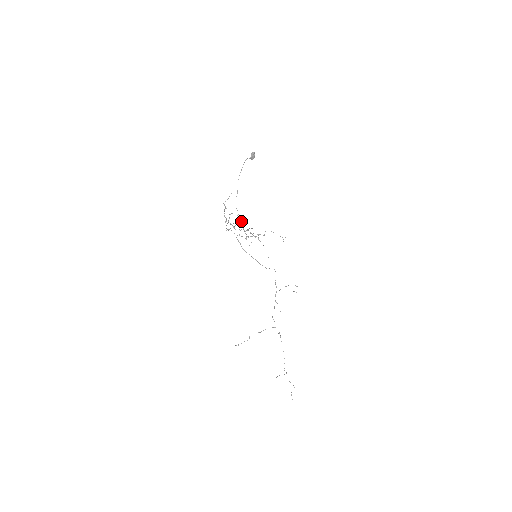
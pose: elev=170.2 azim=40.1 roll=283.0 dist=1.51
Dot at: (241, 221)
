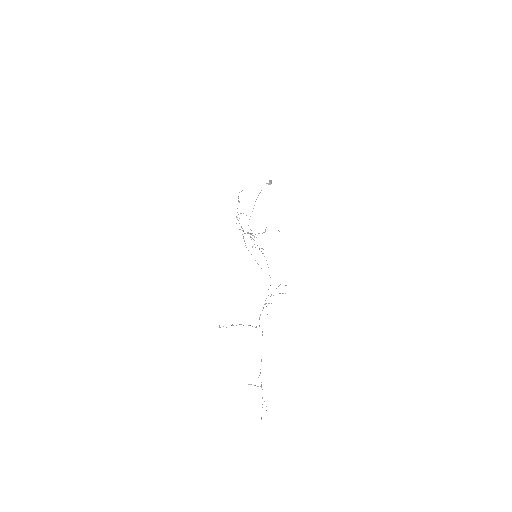
Dot at: (251, 233)
